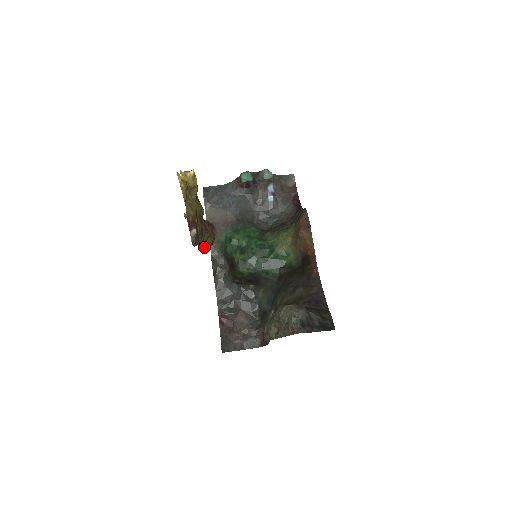
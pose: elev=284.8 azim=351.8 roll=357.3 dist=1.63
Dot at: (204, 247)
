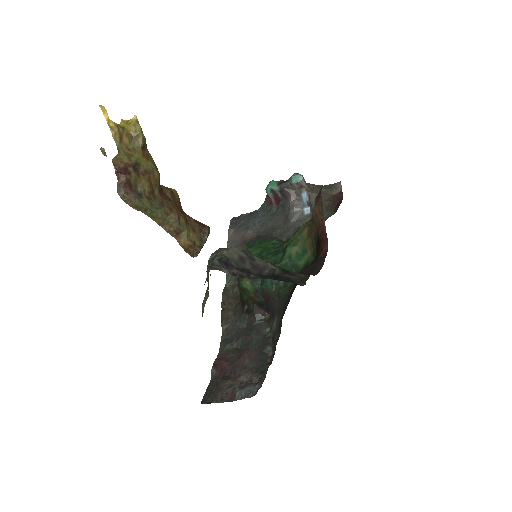
Dot at: (181, 242)
